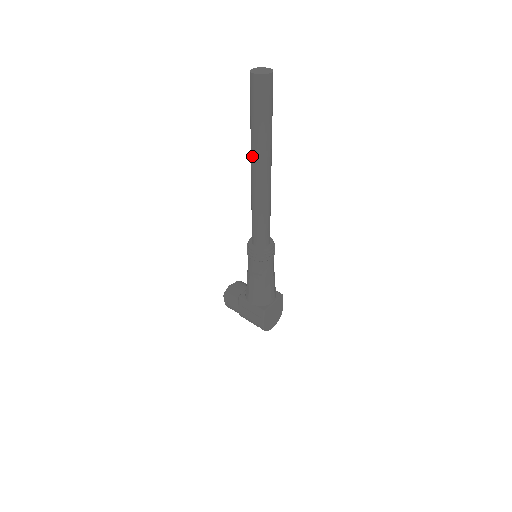
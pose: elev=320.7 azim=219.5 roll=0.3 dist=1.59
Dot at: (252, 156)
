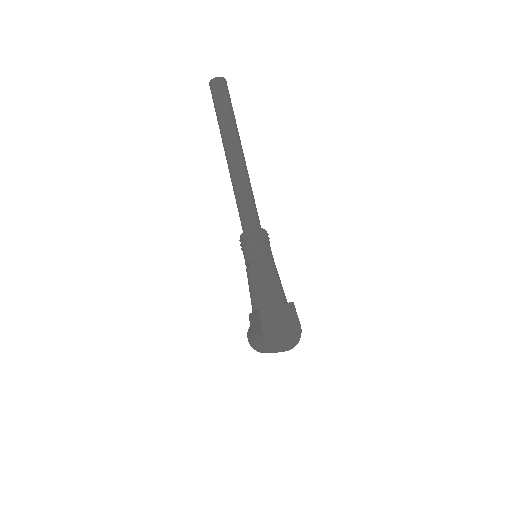
Dot at: (223, 145)
